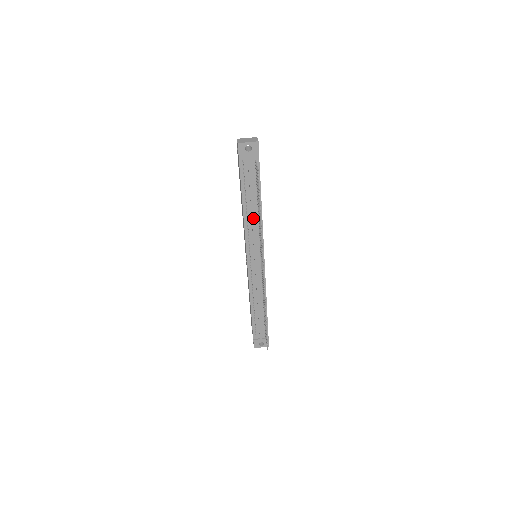
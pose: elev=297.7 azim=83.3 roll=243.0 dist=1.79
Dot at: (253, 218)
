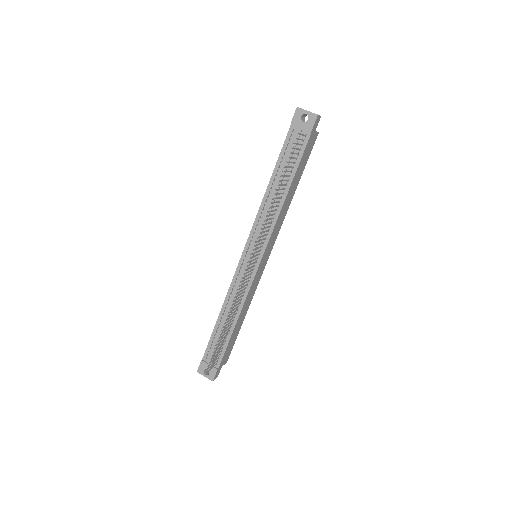
Dot at: occluded
